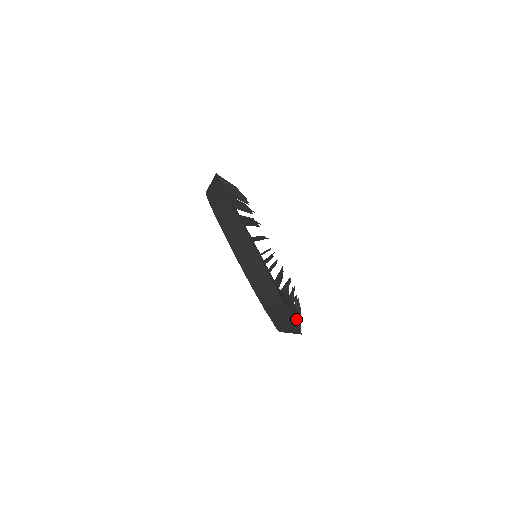
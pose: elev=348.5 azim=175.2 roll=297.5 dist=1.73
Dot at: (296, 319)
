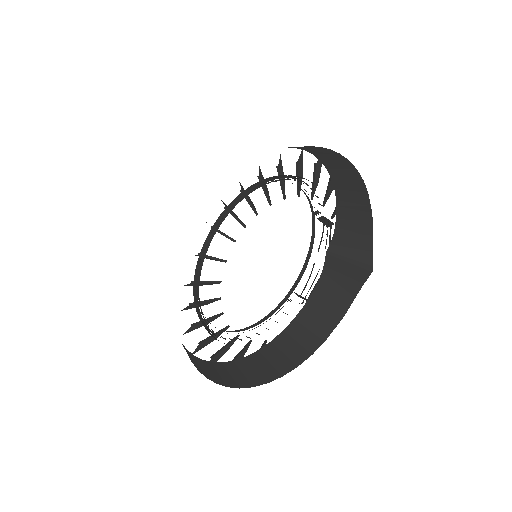
Dot at: (362, 271)
